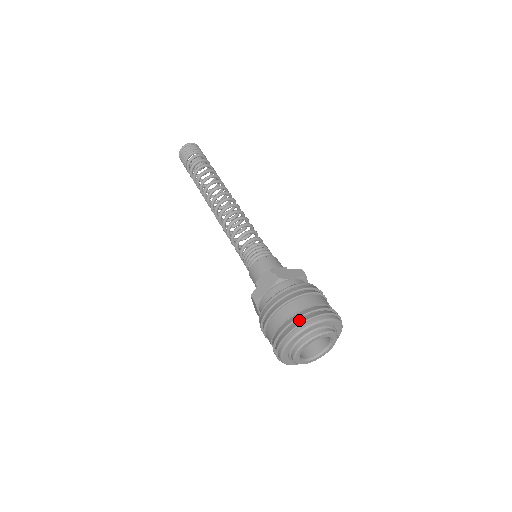
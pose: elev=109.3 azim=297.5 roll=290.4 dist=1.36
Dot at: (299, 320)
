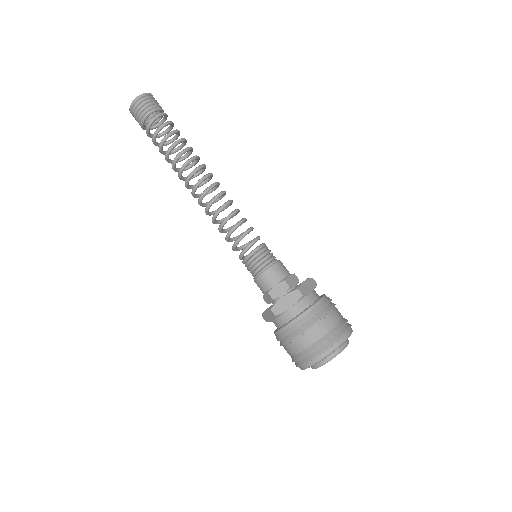
Dot at: (330, 340)
